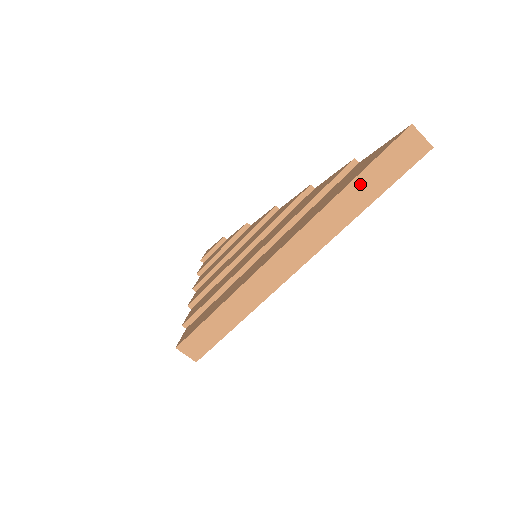
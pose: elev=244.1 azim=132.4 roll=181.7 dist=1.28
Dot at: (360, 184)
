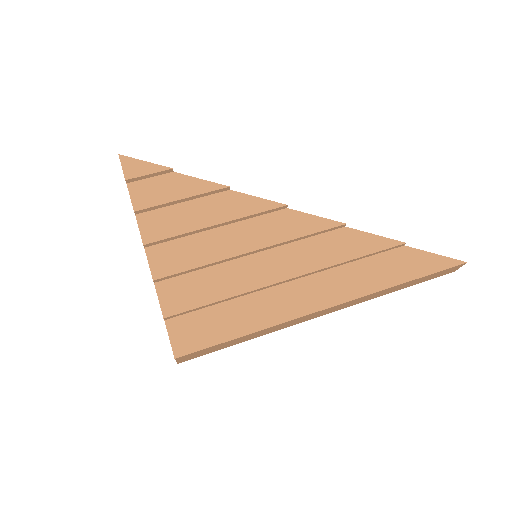
Dot at: (413, 282)
